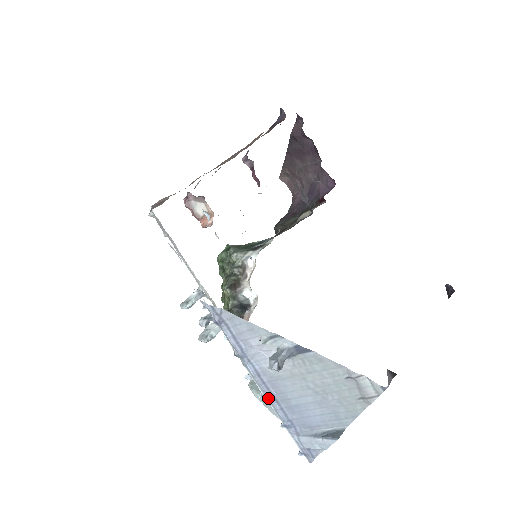
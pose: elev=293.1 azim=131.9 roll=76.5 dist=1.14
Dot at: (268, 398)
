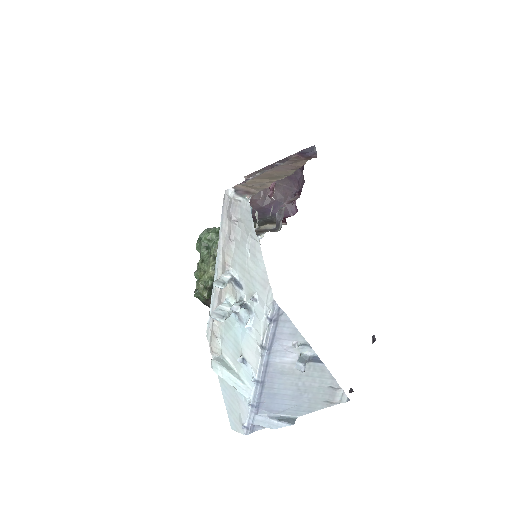
Dot at: (258, 383)
